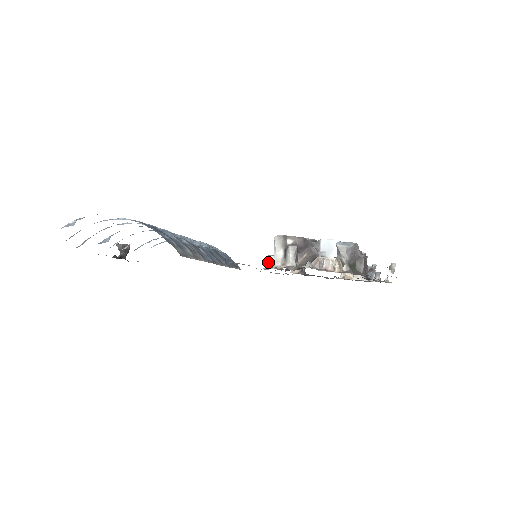
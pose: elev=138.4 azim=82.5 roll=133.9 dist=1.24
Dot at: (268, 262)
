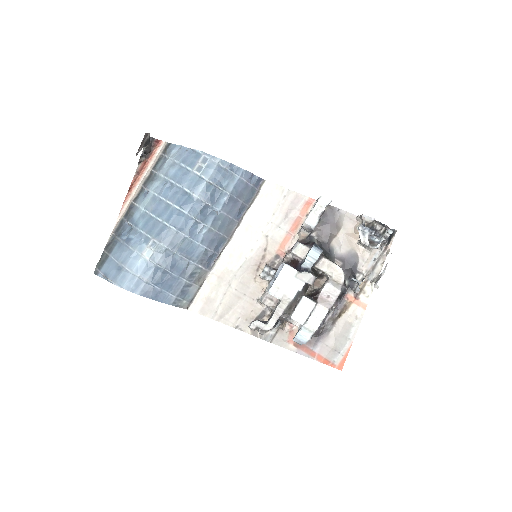
Dot at: (261, 276)
